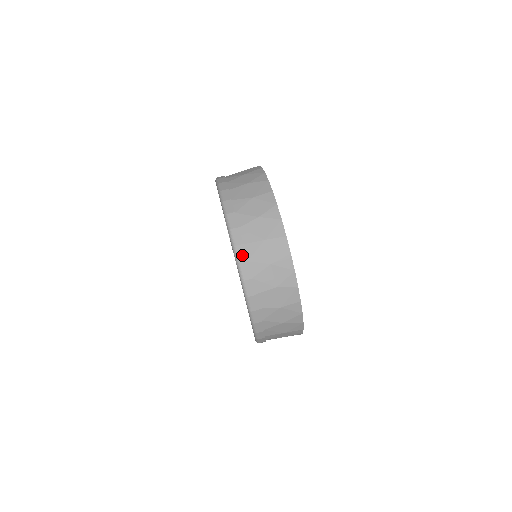
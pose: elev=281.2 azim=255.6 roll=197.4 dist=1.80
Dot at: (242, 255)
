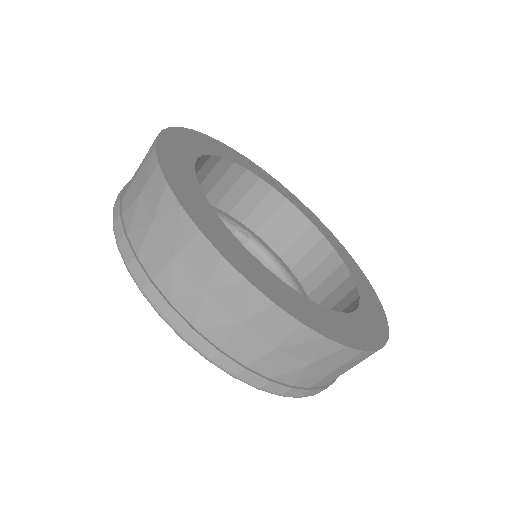
Dot at: (158, 300)
